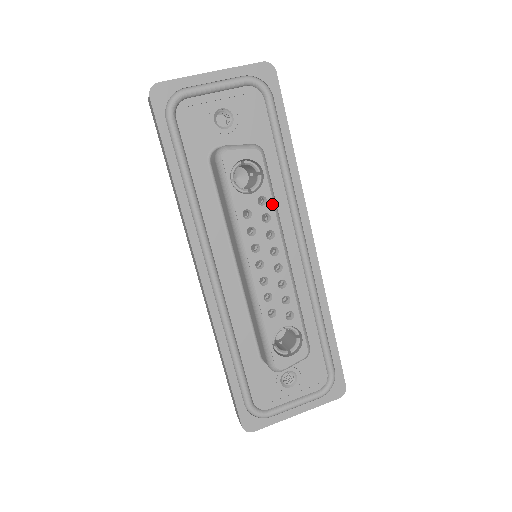
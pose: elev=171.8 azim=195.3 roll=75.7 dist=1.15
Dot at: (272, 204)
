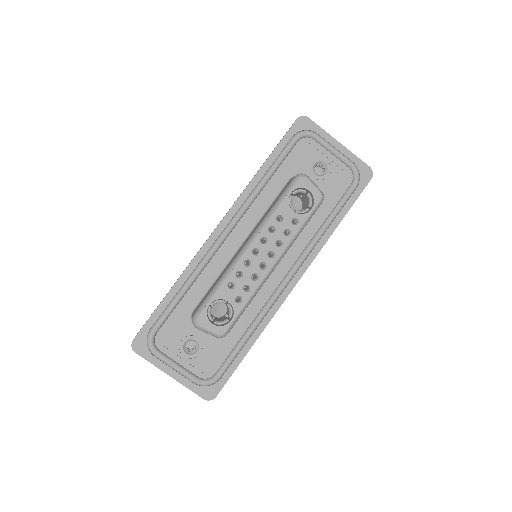
Dot at: (298, 229)
